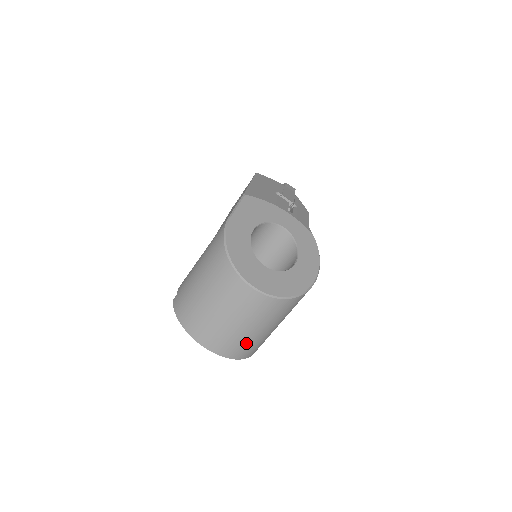
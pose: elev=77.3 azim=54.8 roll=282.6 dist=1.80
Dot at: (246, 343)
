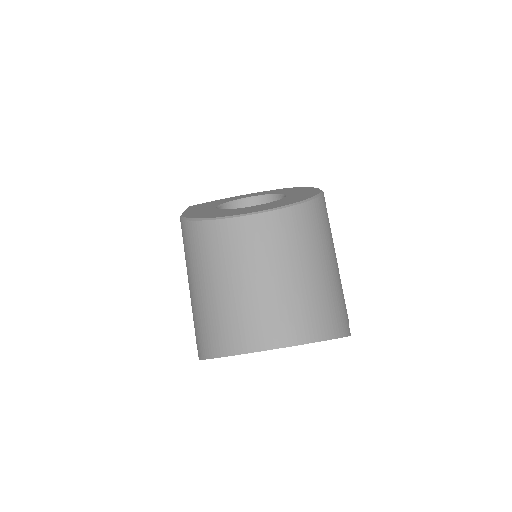
Dot at: (315, 301)
